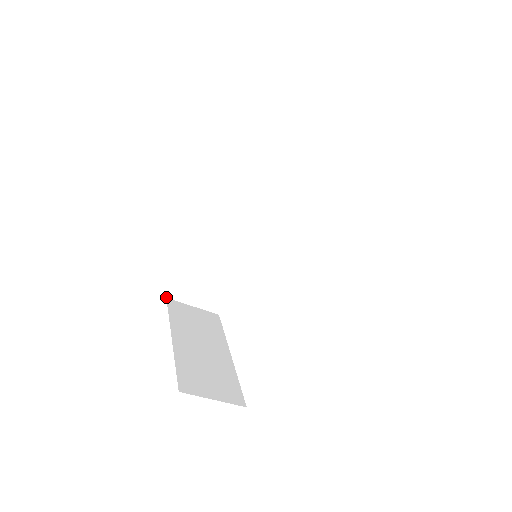
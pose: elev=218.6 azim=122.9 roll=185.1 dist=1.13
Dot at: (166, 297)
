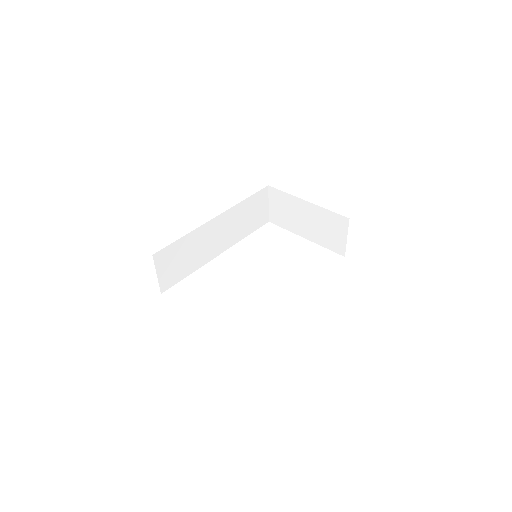
Dot at: occluded
